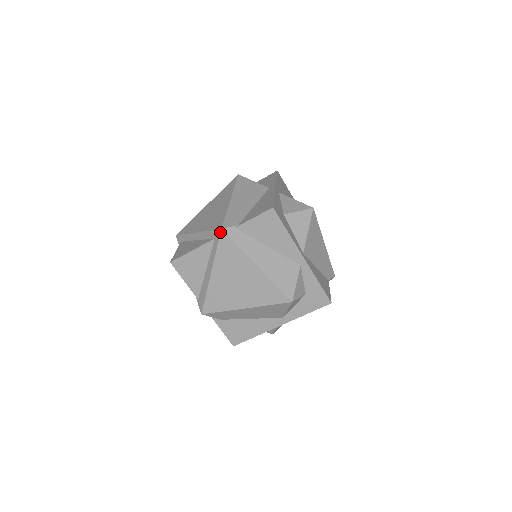
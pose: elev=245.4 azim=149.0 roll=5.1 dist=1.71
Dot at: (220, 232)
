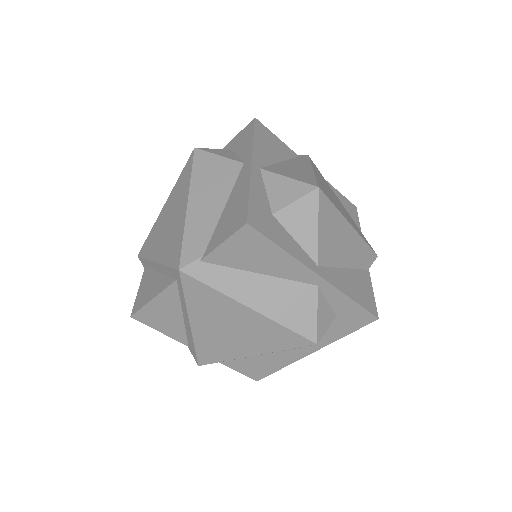
Dot at: (179, 274)
